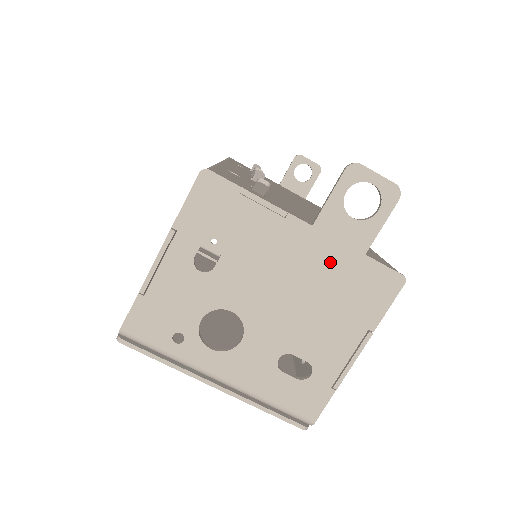
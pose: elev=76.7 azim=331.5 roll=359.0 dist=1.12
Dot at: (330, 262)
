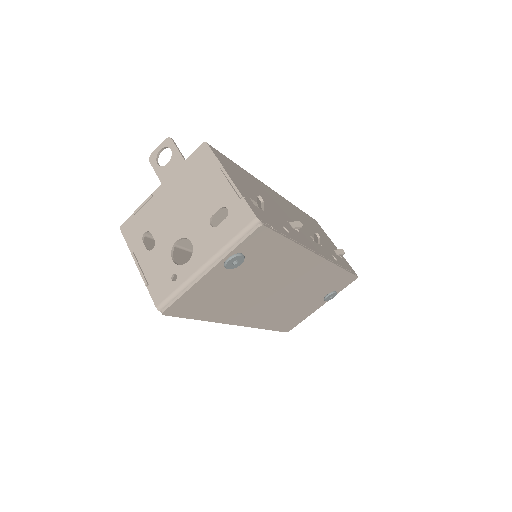
Dot at: (180, 180)
